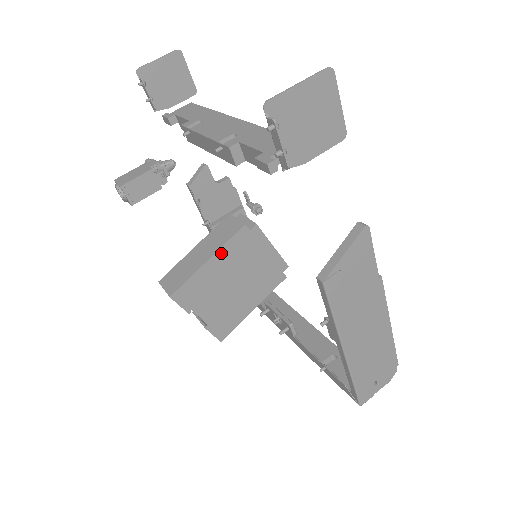
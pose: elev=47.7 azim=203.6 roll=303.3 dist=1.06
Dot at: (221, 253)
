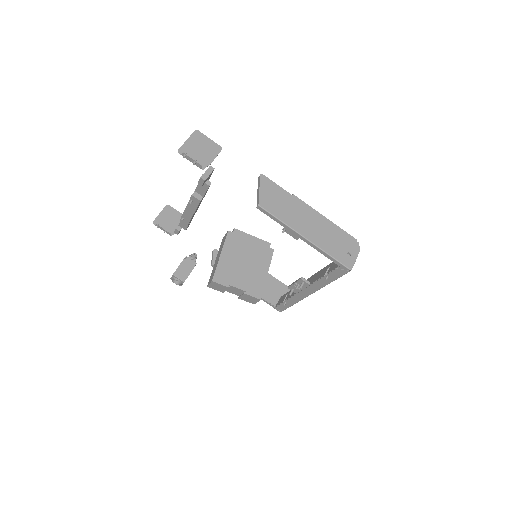
Dot at: (225, 249)
